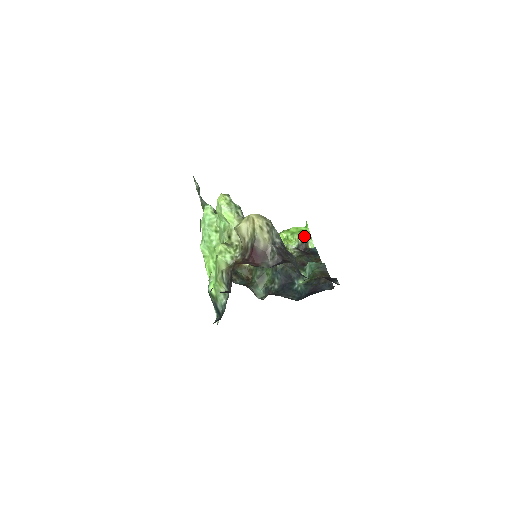
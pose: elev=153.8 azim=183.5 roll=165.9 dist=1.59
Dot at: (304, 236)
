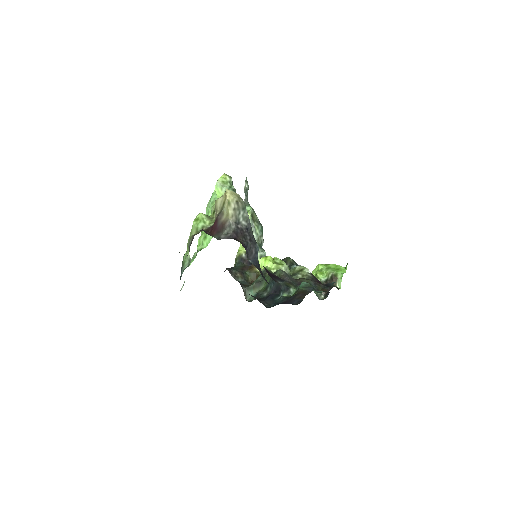
Dot at: (336, 273)
